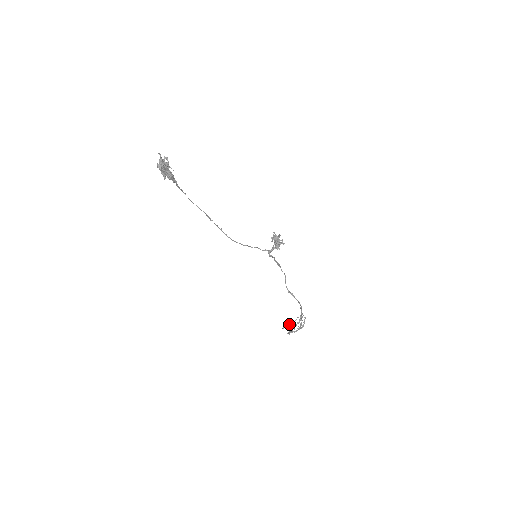
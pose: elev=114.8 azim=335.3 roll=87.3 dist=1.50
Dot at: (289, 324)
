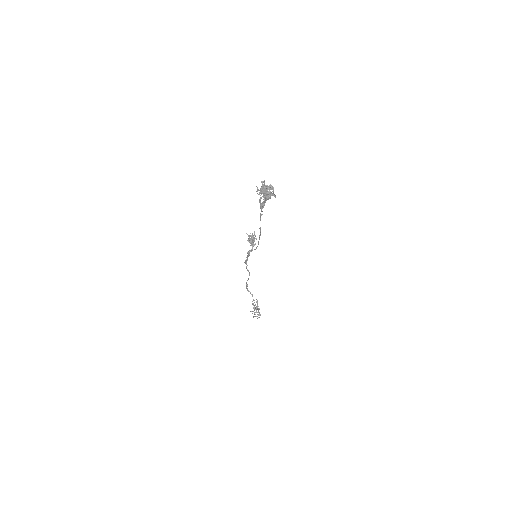
Dot at: (256, 310)
